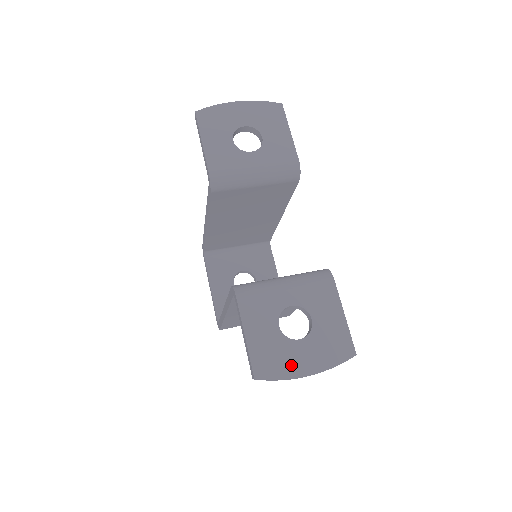
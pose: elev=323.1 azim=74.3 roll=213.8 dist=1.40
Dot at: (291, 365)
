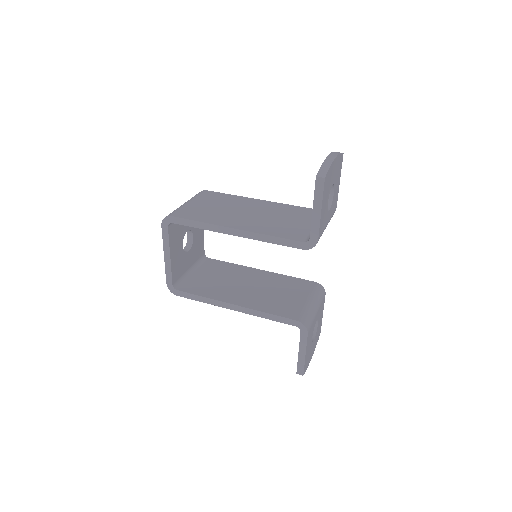
Dot at: (310, 357)
